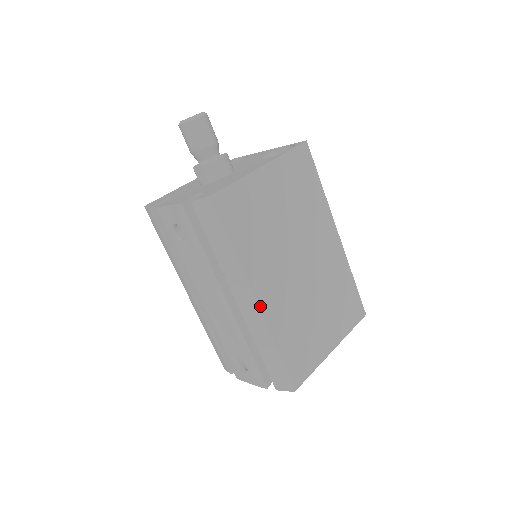
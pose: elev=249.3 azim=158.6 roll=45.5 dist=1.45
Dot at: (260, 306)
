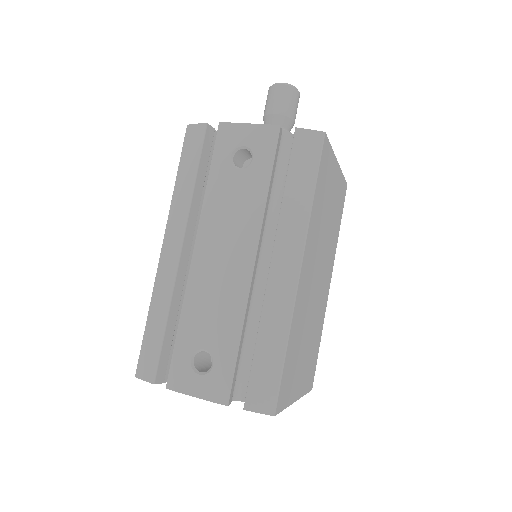
Dot at: (300, 278)
